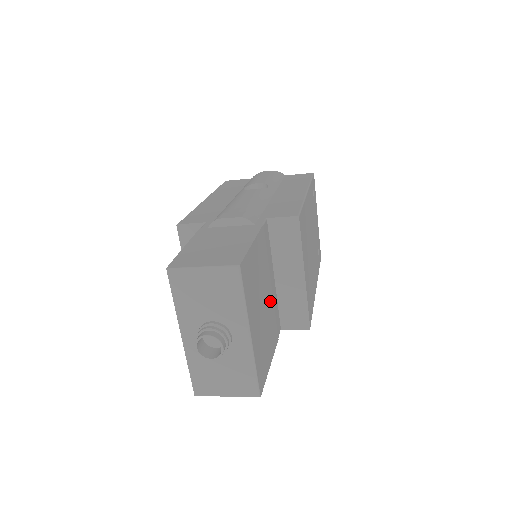
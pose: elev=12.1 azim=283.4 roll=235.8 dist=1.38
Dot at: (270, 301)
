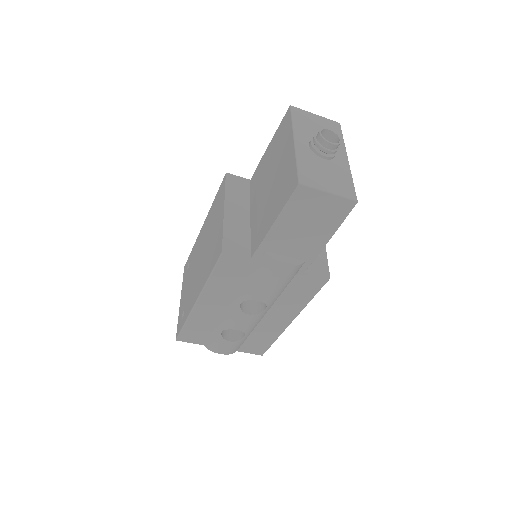
Dot at: occluded
